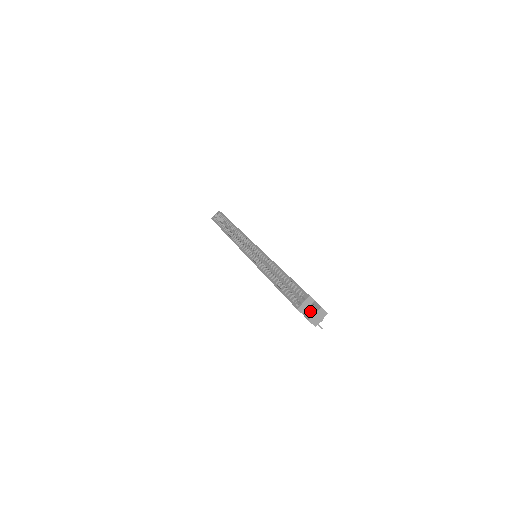
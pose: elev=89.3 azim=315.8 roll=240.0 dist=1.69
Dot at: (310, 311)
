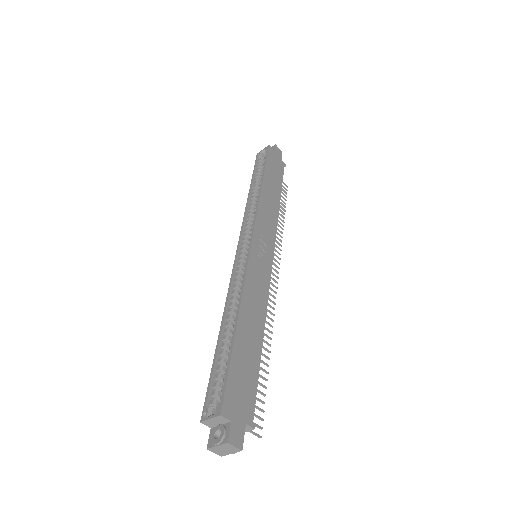
Dot at: (220, 432)
